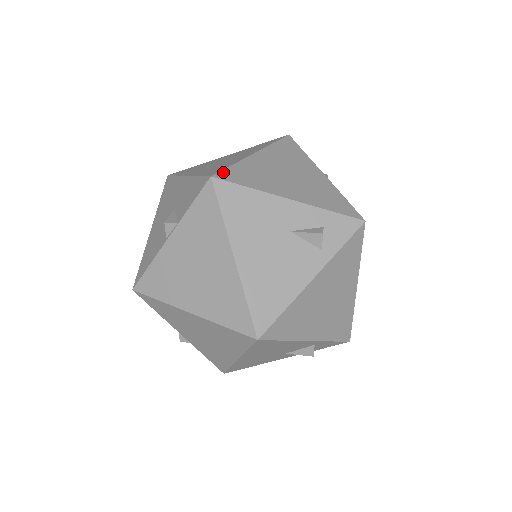
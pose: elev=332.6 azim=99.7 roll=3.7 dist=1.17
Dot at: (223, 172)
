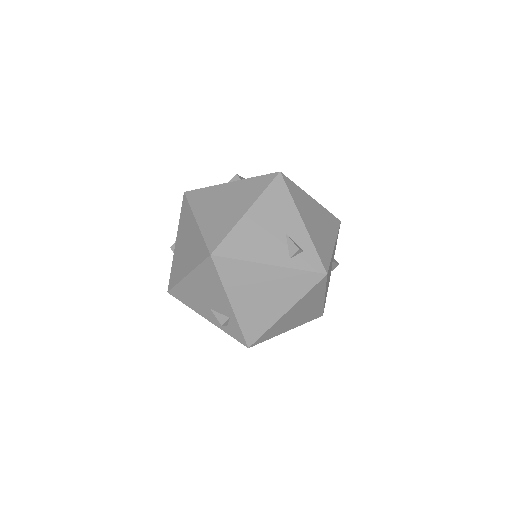
Dot at: (288, 179)
